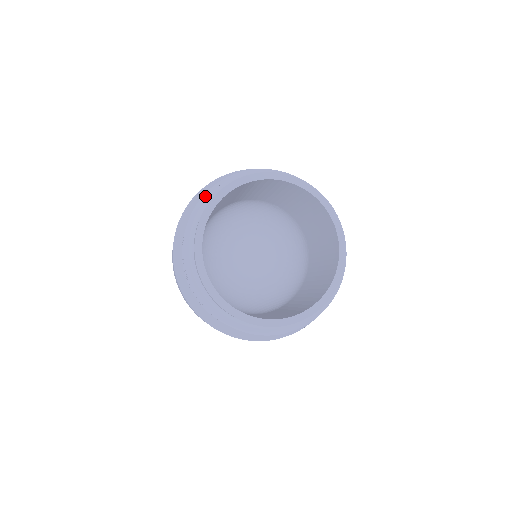
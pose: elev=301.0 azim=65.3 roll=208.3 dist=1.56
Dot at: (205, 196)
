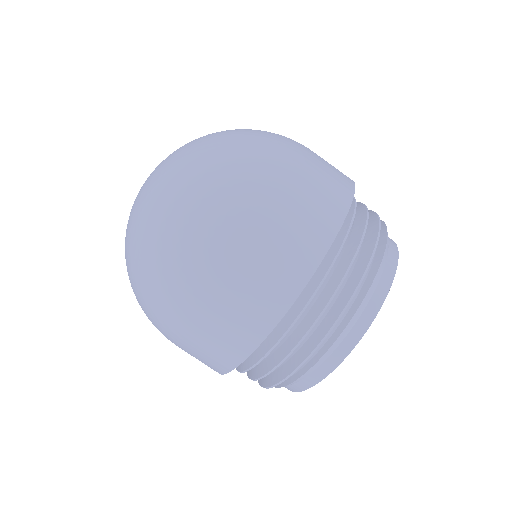
Dot at: occluded
